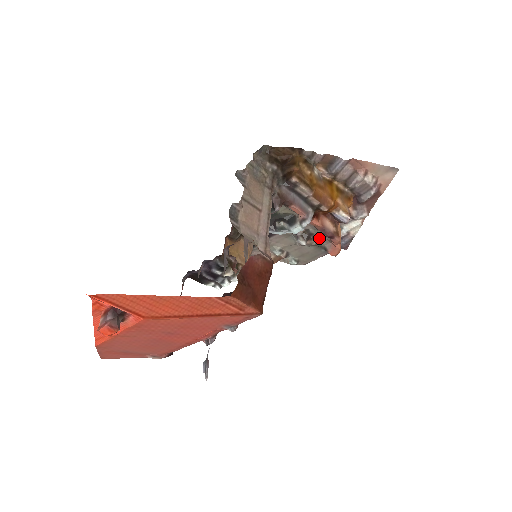
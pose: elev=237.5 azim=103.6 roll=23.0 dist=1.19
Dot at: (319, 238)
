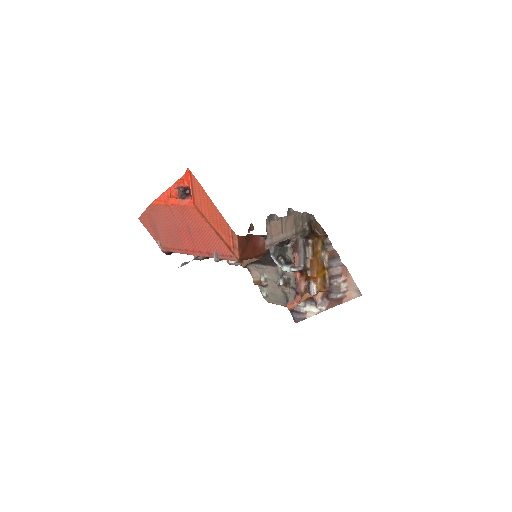
Dot at: (291, 290)
